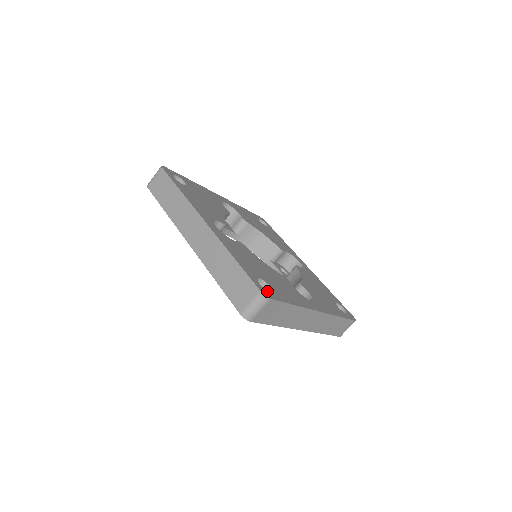
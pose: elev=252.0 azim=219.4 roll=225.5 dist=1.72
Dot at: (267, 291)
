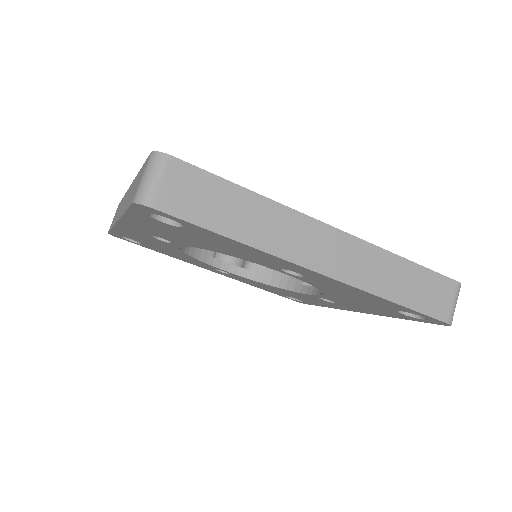
Dot at: occluded
